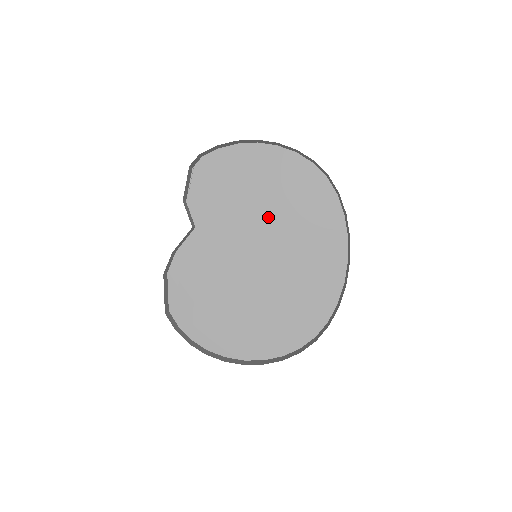
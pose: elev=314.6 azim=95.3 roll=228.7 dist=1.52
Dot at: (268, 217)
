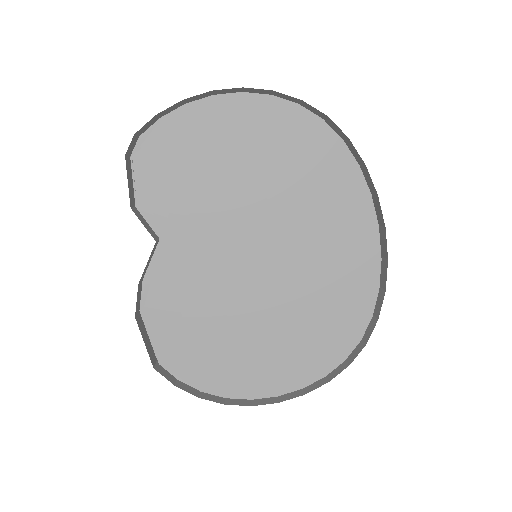
Dot at: (258, 198)
